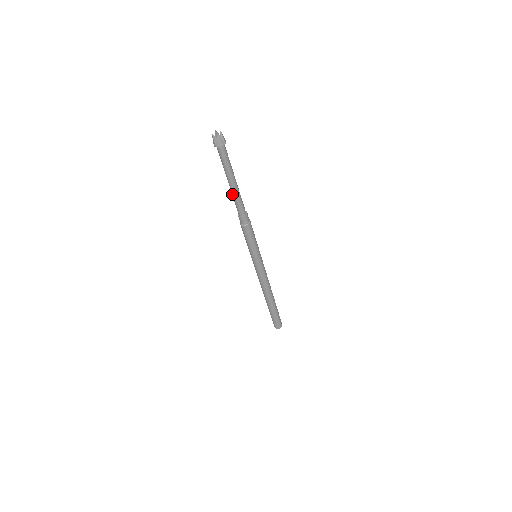
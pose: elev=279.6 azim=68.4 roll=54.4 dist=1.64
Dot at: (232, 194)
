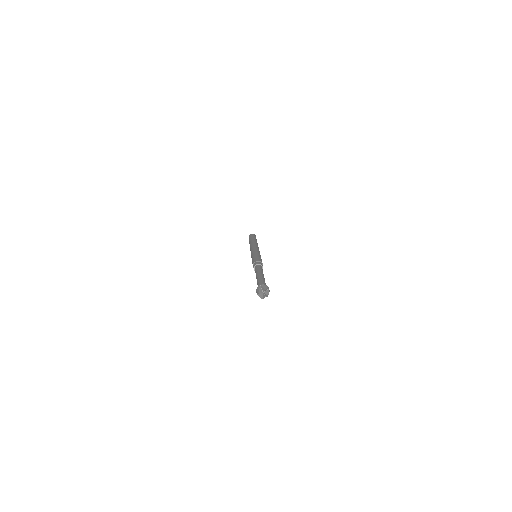
Dot at: occluded
